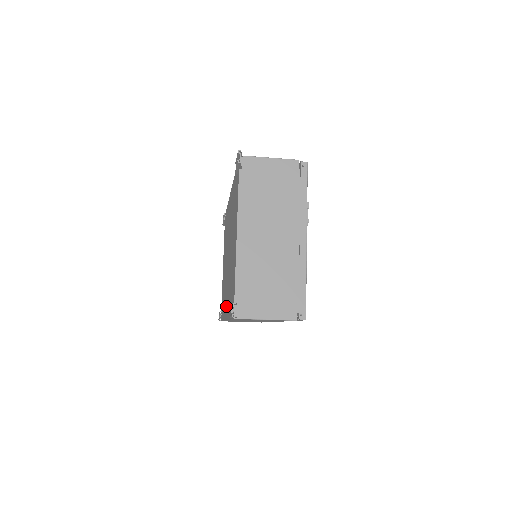
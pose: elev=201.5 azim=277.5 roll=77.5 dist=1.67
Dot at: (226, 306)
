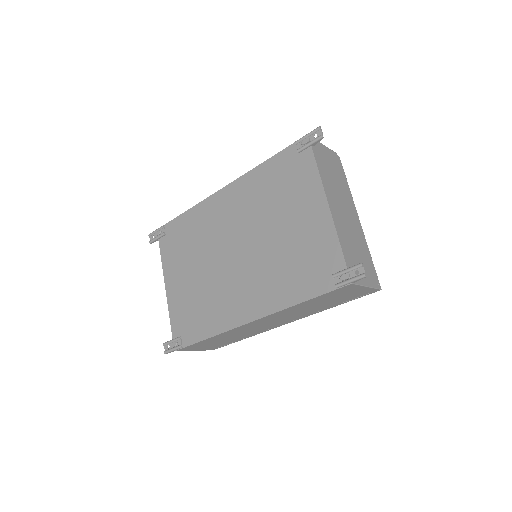
Dot at: (249, 306)
